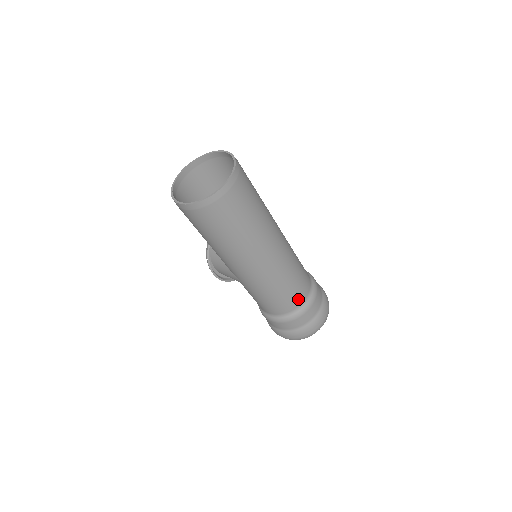
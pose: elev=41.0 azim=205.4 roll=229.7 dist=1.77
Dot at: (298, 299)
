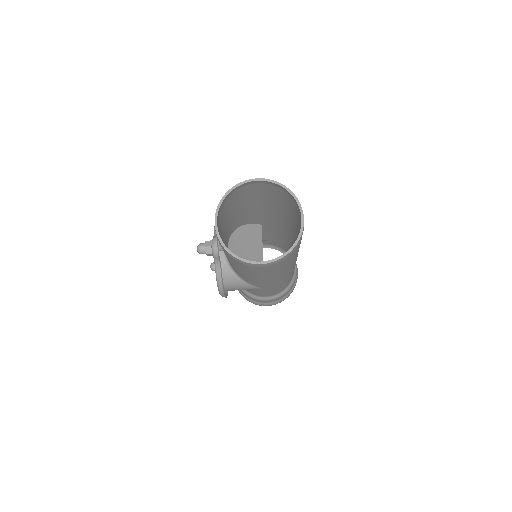
Dot at: occluded
